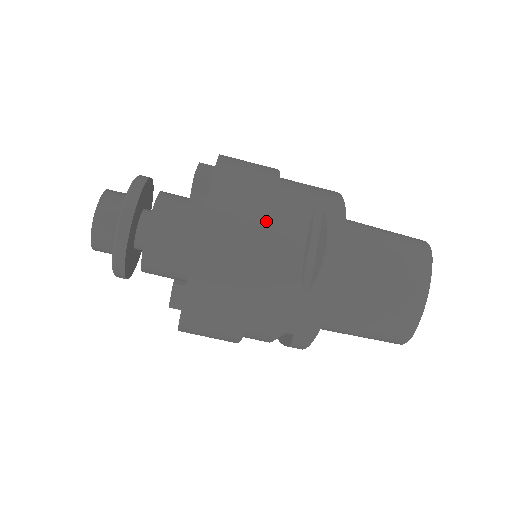
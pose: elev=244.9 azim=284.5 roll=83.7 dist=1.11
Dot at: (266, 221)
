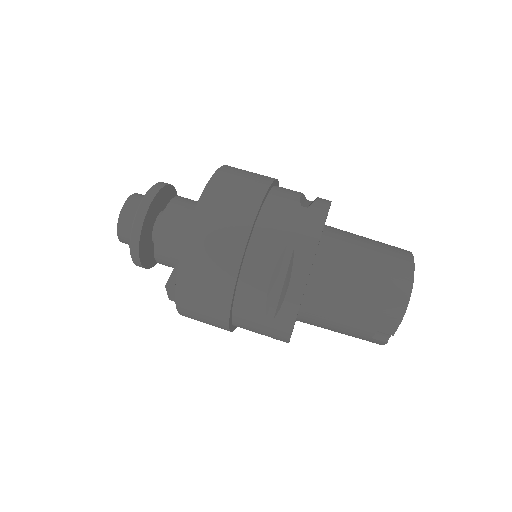
Dot at: occluded
